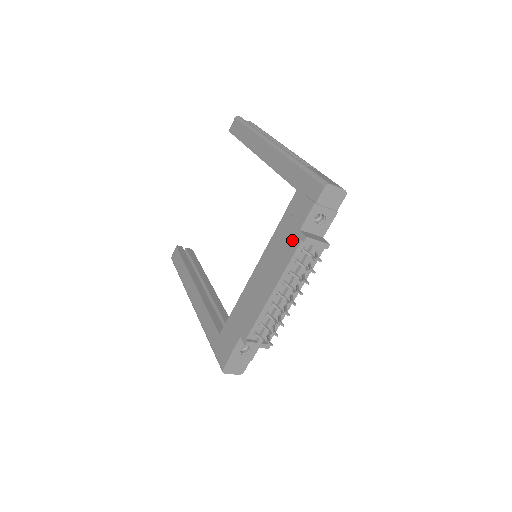
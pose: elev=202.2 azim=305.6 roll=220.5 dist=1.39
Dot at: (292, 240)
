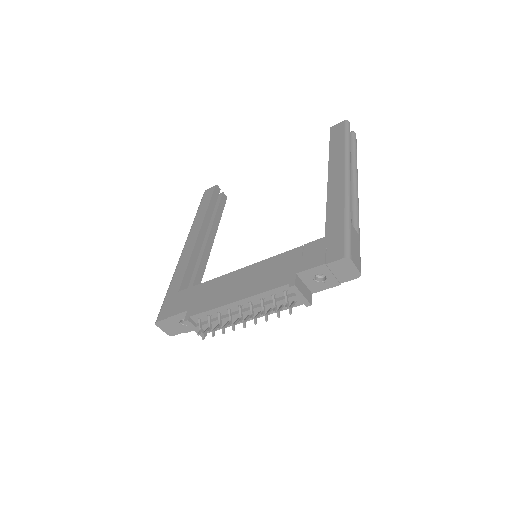
Dot at: (284, 275)
